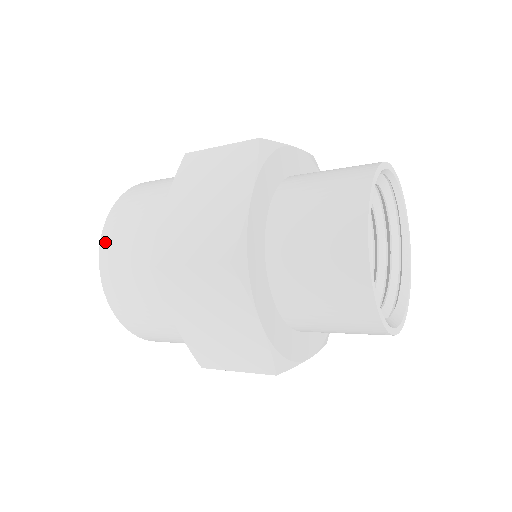
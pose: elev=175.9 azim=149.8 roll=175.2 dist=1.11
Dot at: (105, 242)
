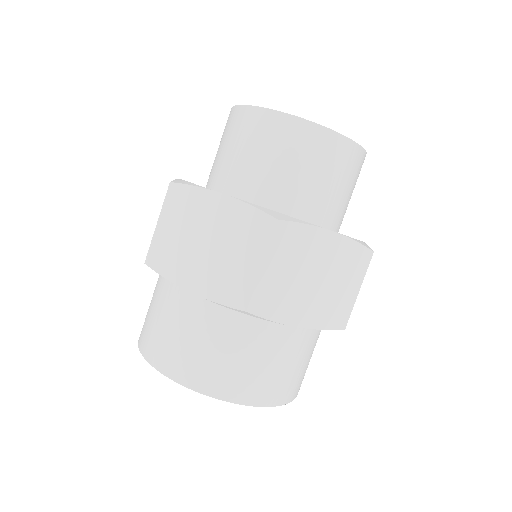
Dot at: (140, 337)
